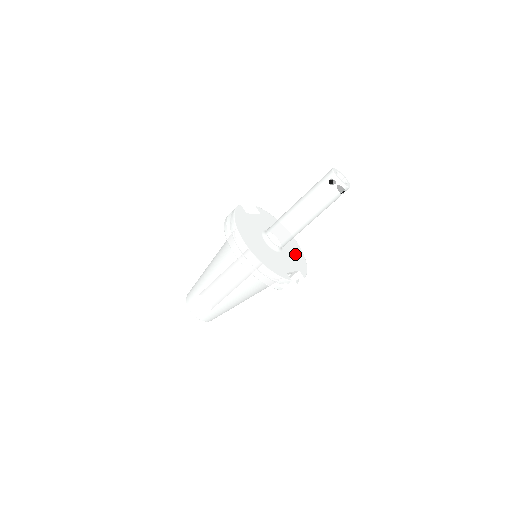
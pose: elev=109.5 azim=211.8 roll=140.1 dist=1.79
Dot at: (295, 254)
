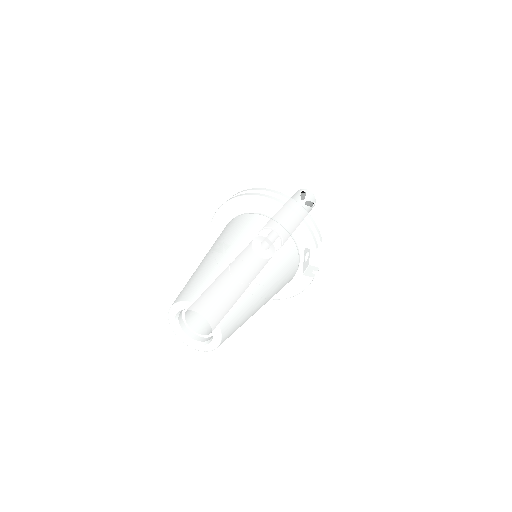
Dot at: occluded
